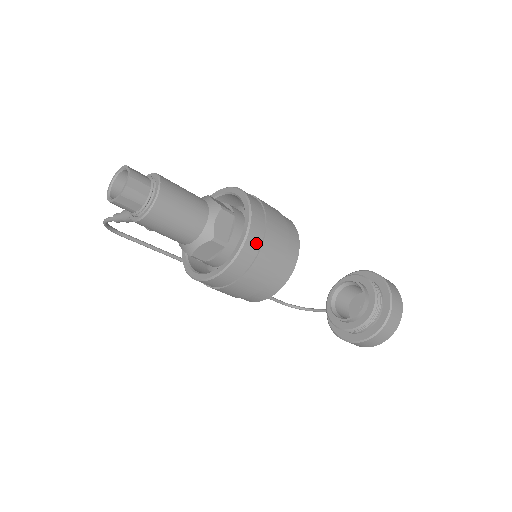
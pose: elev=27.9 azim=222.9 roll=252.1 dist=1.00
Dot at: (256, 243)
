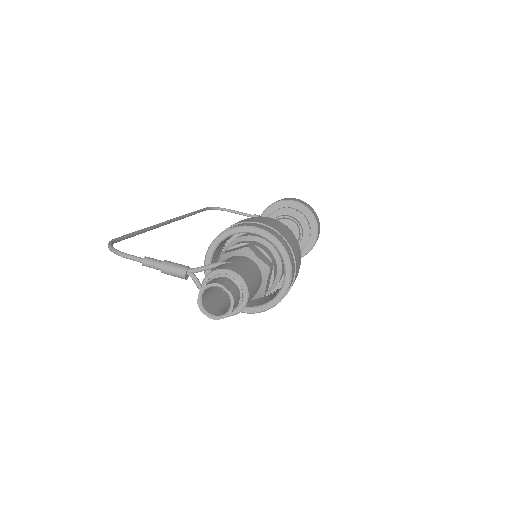
Dot at: (290, 286)
